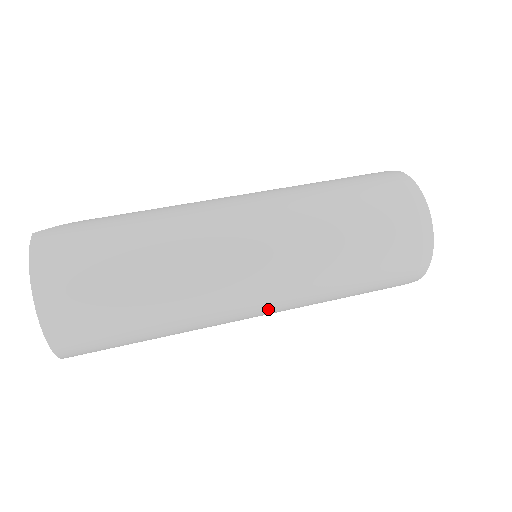
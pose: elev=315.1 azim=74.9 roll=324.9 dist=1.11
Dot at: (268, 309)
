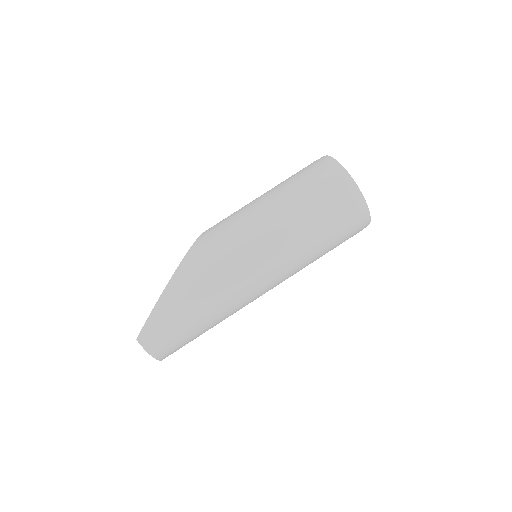
Dot at: occluded
